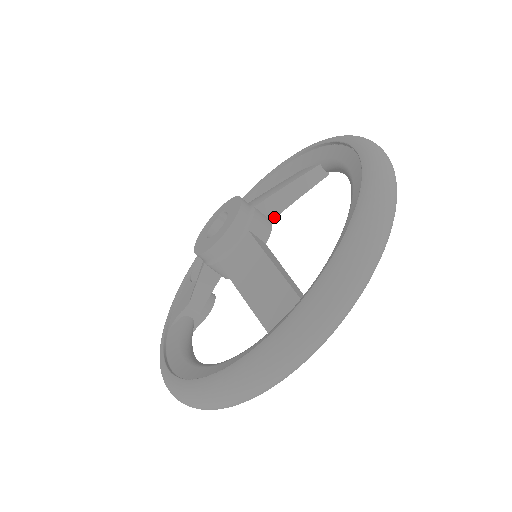
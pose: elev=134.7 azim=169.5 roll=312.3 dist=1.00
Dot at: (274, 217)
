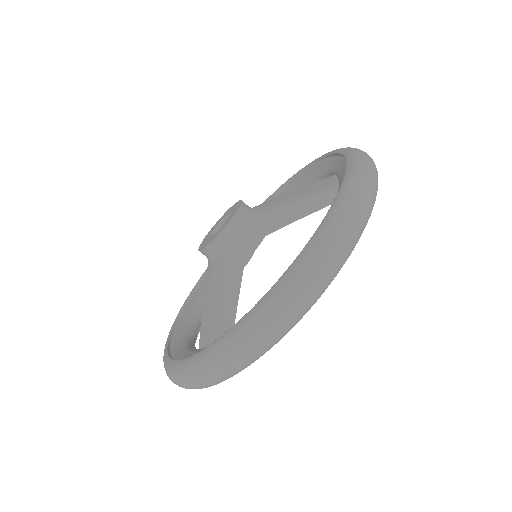
Dot at: (269, 233)
